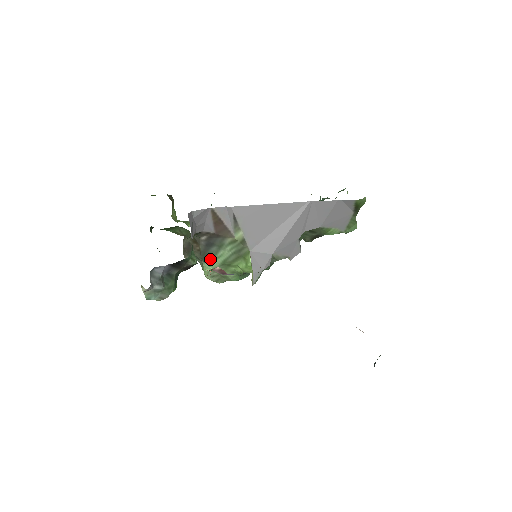
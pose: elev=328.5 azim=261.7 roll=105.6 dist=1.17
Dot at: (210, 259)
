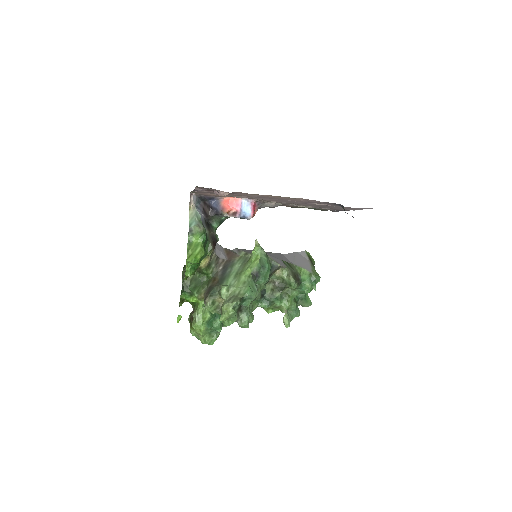
Dot at: (226, 280)
